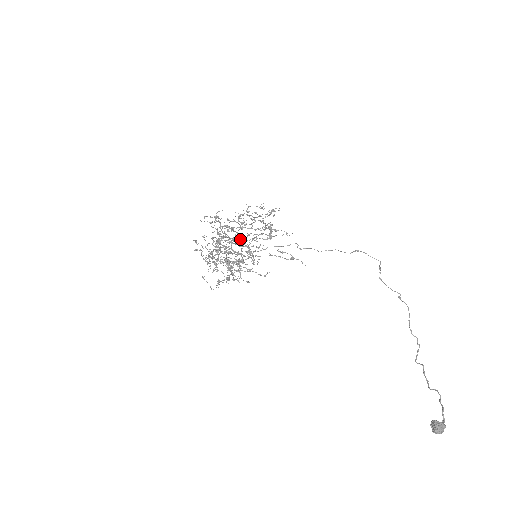
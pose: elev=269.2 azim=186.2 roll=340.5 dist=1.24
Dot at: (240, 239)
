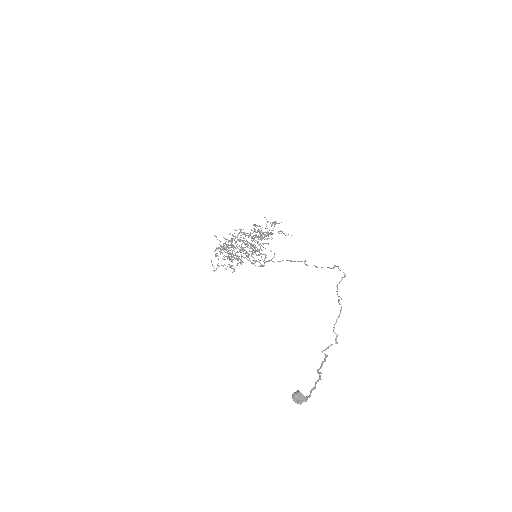
Dot at: occluded
